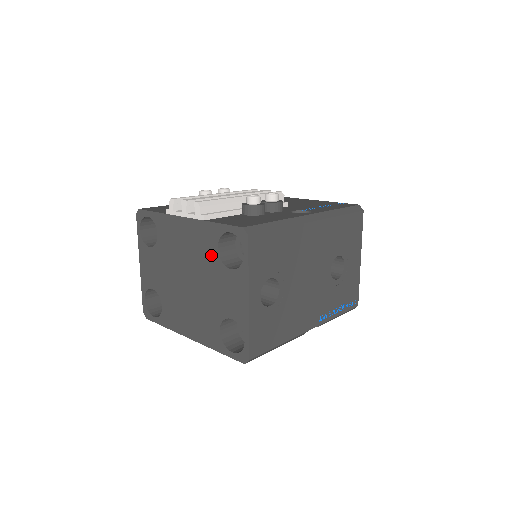
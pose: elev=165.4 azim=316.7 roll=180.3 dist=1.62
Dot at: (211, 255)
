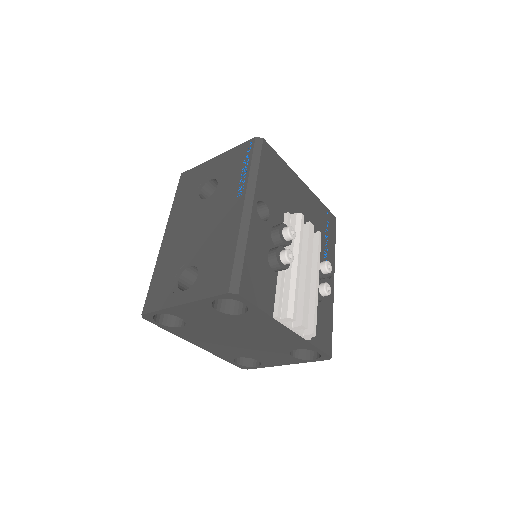
Dot at: (286, 348)
